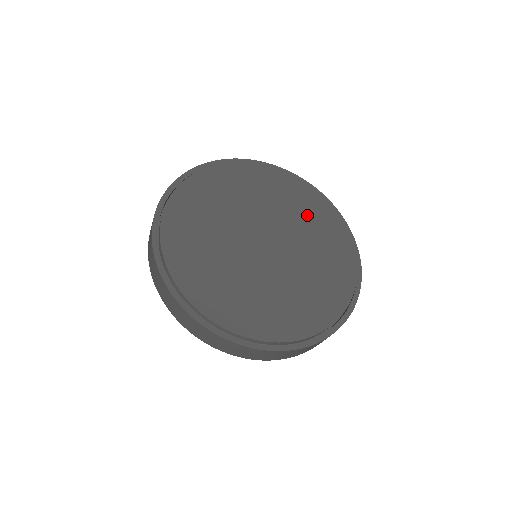
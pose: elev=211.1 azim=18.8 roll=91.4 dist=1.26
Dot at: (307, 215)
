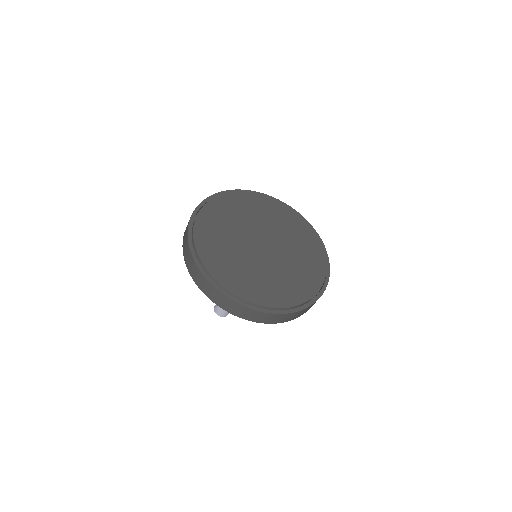
Dot at: (276, 217)
